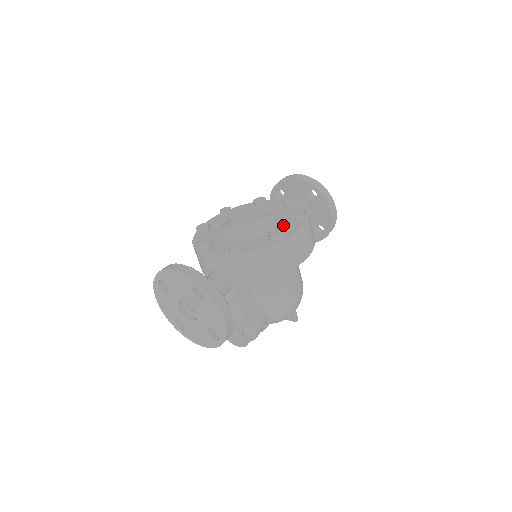
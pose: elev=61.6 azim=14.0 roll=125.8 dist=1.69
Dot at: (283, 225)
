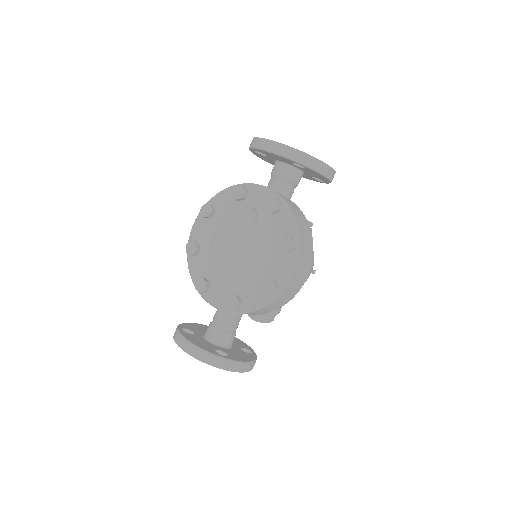
Dot at: (273, 260)
